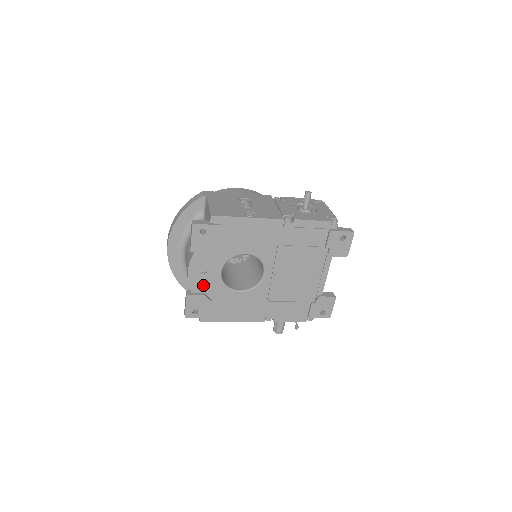
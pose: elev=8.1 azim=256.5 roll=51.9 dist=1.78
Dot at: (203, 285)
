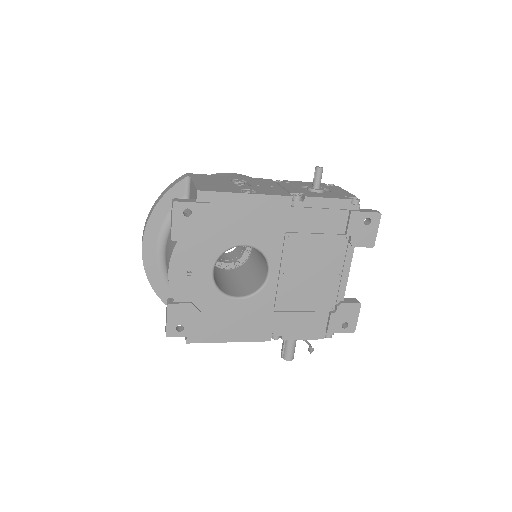
Dot at: (189, 290)
